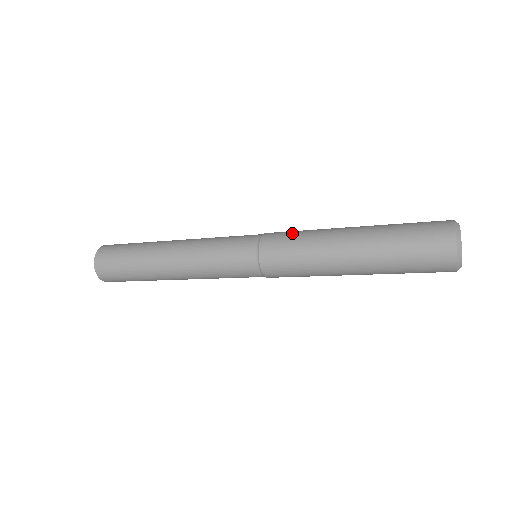
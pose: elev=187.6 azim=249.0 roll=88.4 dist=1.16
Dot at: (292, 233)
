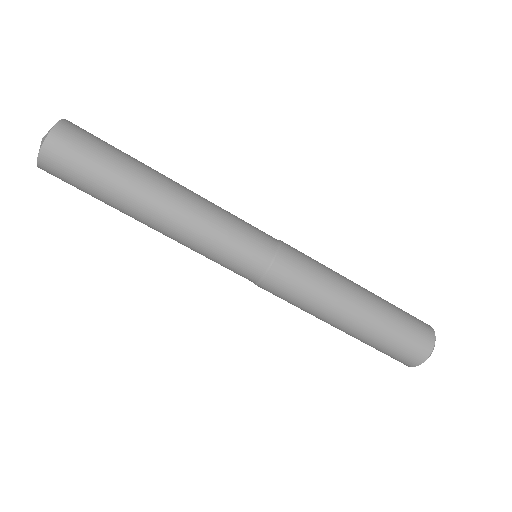
Dot at: occluded
